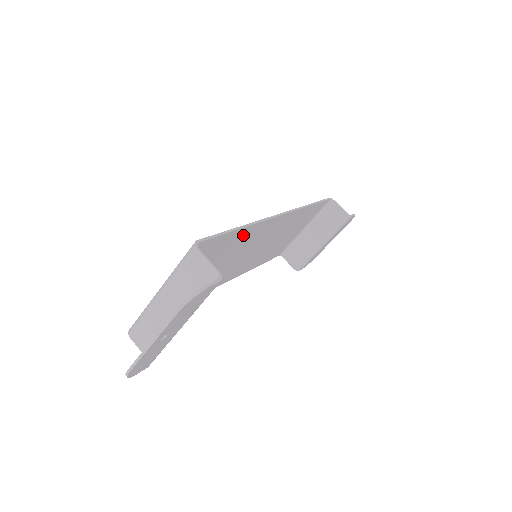
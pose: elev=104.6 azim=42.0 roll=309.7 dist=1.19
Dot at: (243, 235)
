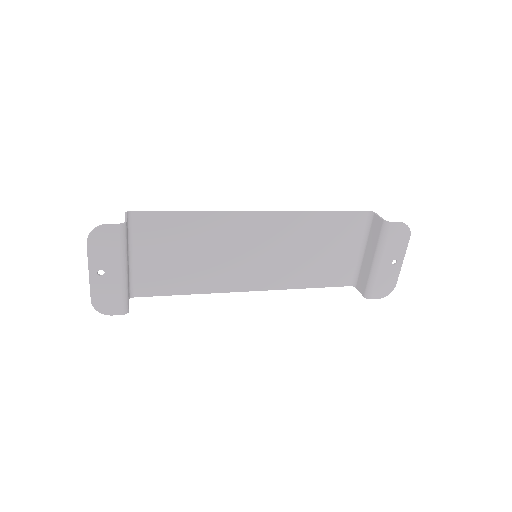
Dot at: (205, 223)
